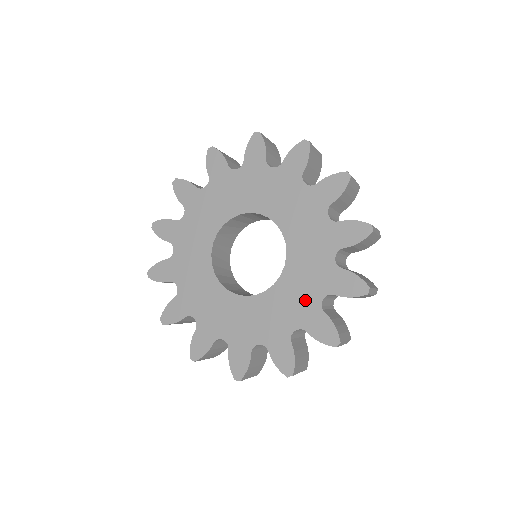
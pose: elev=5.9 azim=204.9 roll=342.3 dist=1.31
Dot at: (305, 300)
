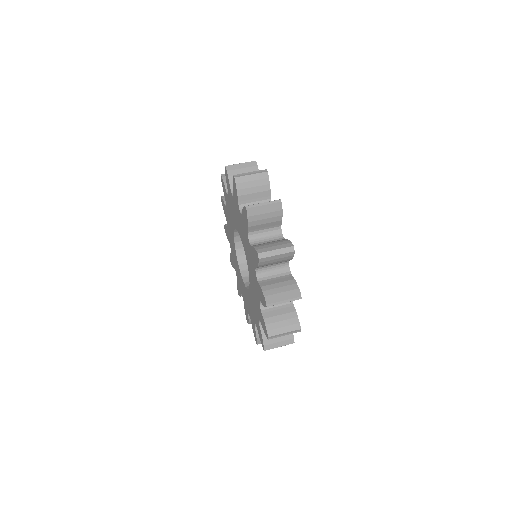
Dot at: (255, 312)
